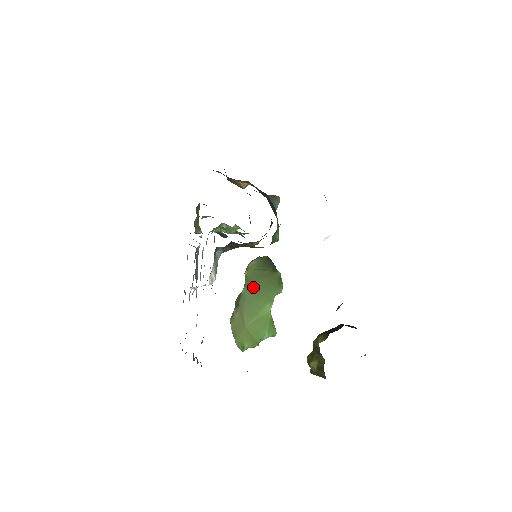
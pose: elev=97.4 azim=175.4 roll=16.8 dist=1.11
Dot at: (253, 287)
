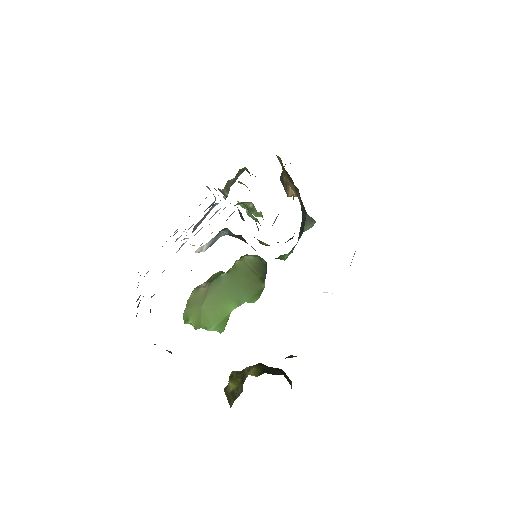
Dot at: (233, 279)
